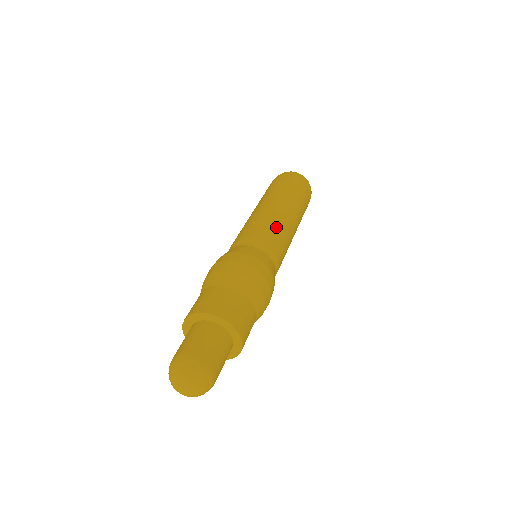
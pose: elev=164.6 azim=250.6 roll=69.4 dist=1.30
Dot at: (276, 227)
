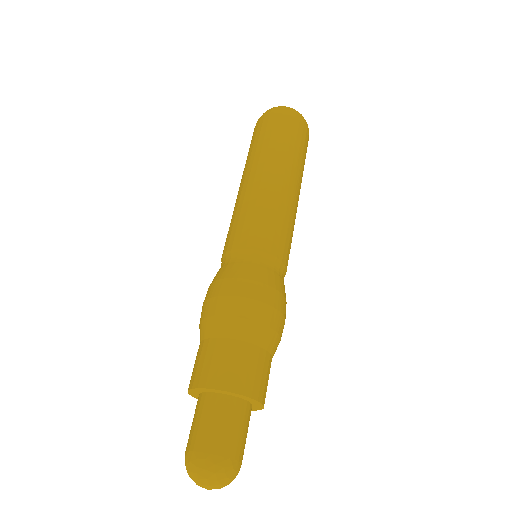
Dot at: (268, 214)
